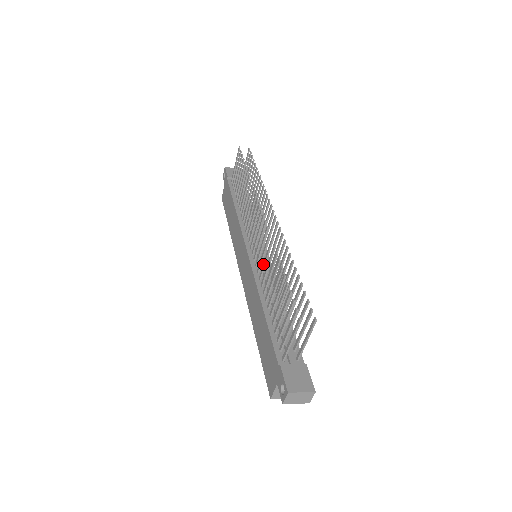
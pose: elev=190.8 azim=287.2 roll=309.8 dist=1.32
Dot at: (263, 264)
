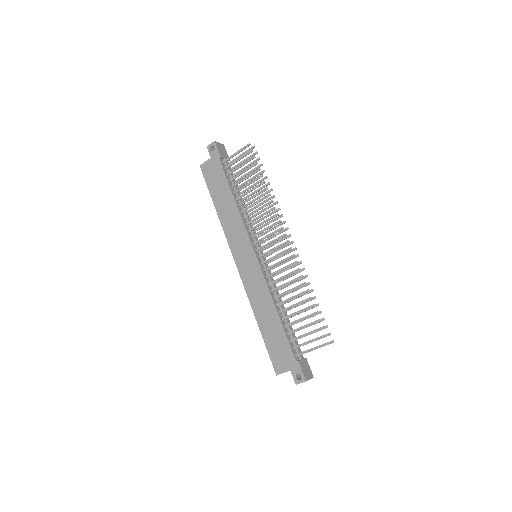
Dot at: (280, 278)
